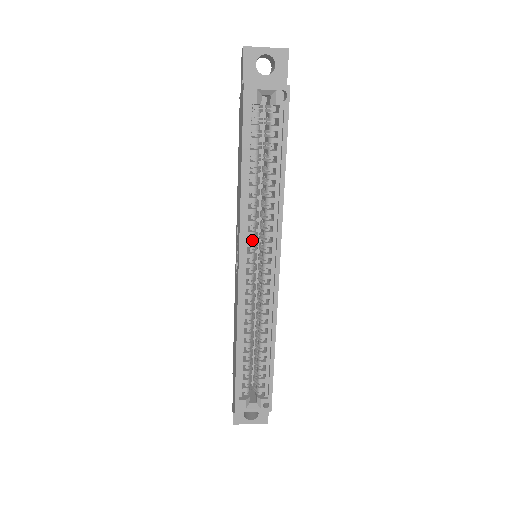
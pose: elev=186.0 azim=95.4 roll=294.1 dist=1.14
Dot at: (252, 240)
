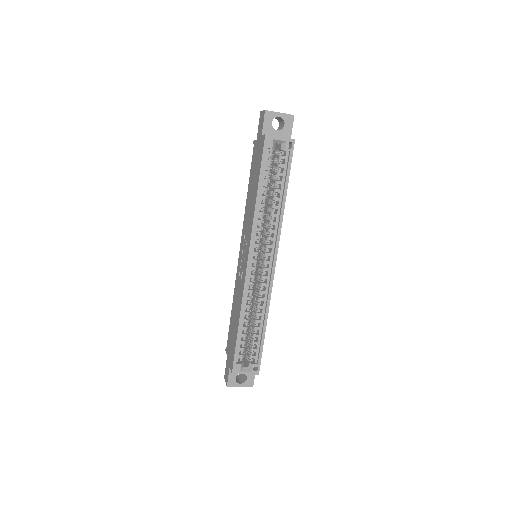
Dot at: (258, 242)
